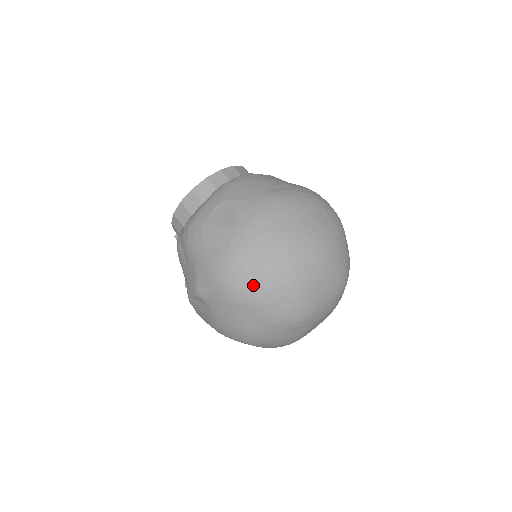
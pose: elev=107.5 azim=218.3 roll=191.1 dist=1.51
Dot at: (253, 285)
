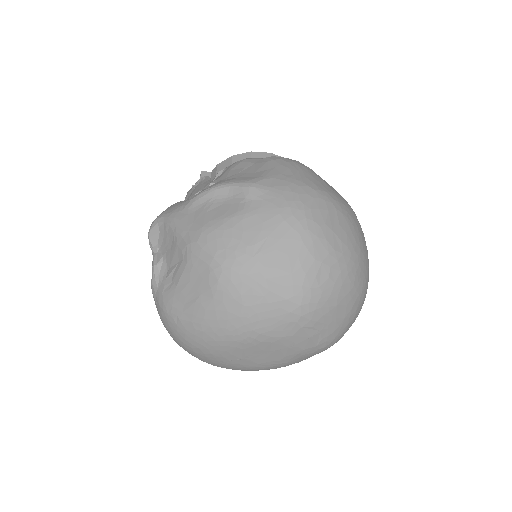
Dot at: (323, 230)
